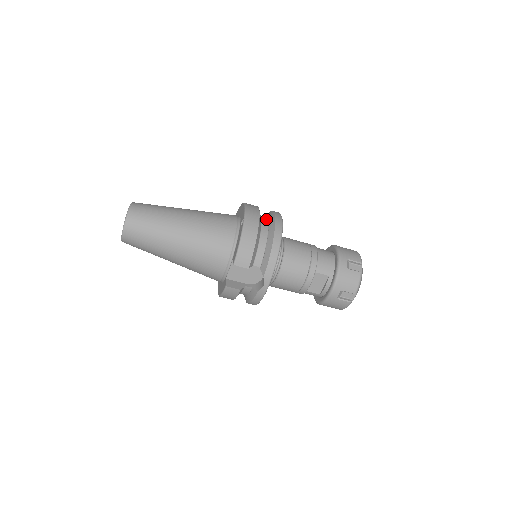
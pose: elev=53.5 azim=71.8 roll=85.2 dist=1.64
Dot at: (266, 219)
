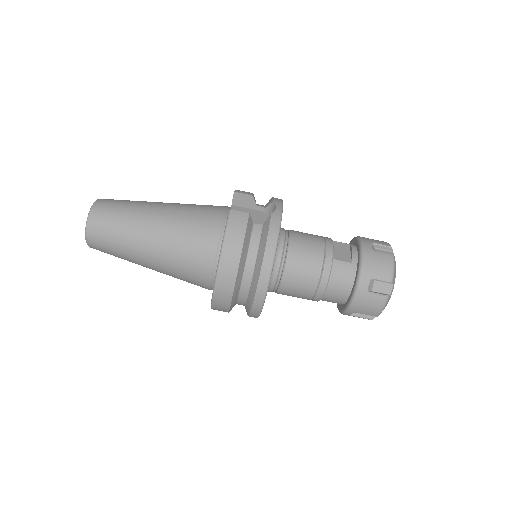
Dot at: occluded
